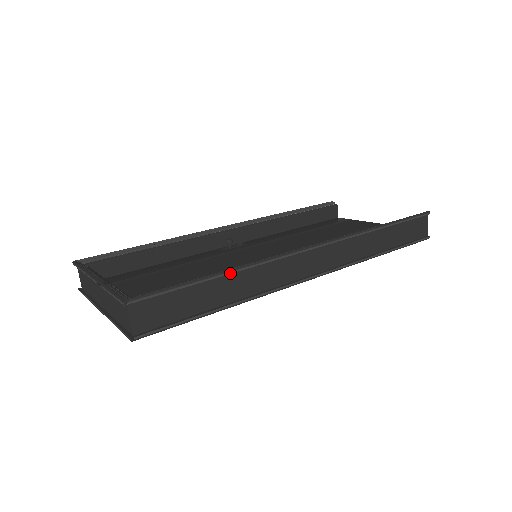
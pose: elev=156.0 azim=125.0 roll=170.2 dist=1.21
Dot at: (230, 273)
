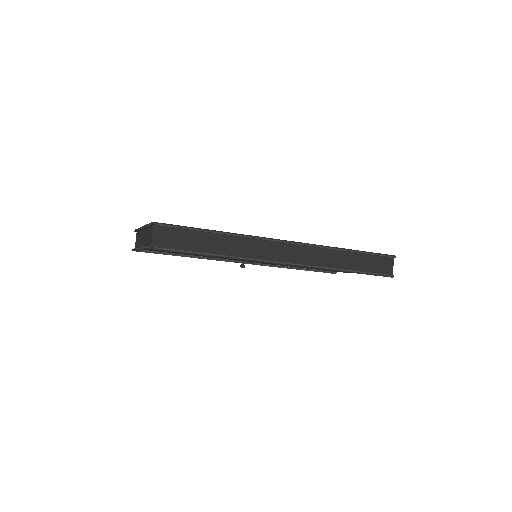
Dot at: (224, 234)
